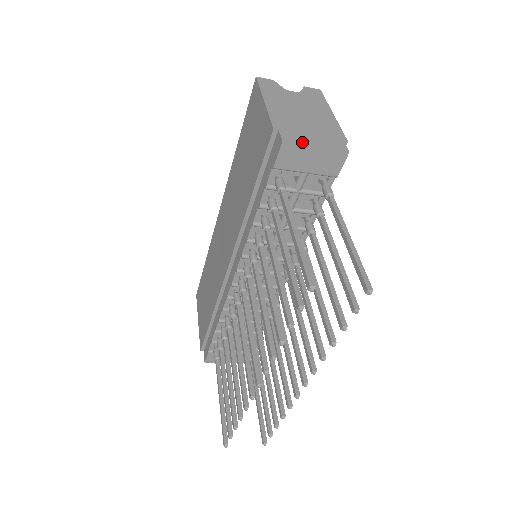
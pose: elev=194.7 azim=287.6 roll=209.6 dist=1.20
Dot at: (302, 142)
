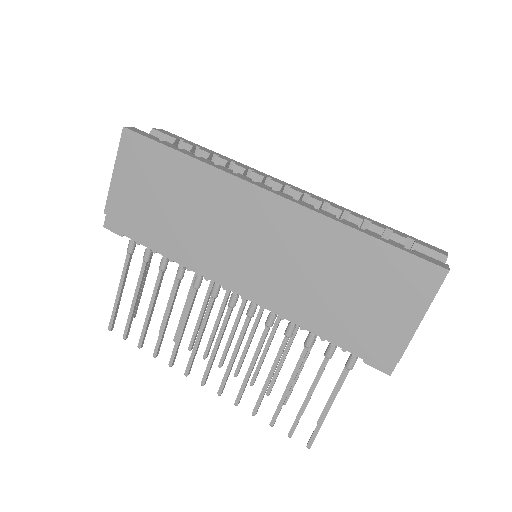
Dot at: occluded
